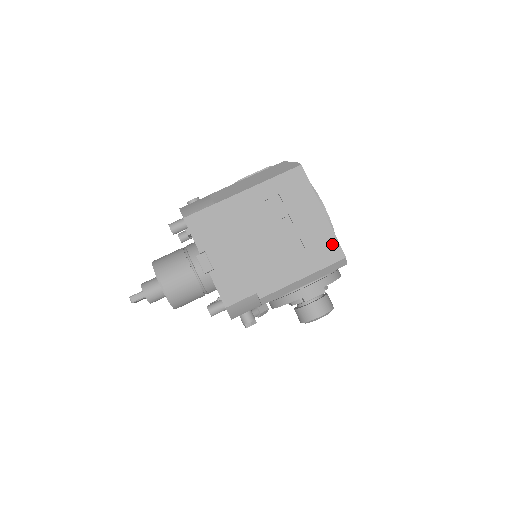
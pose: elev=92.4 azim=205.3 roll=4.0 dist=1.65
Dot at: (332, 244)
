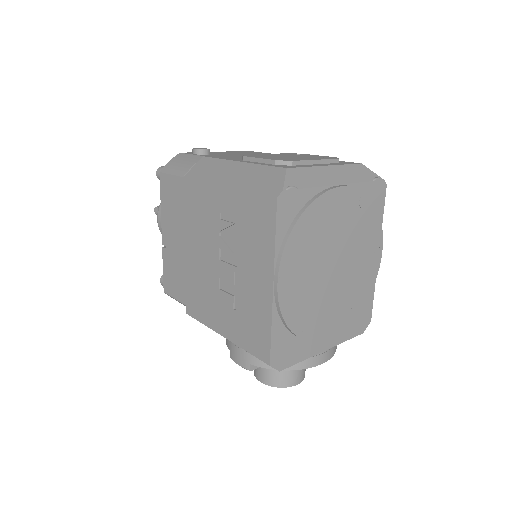
Dot at: (263, 335)
